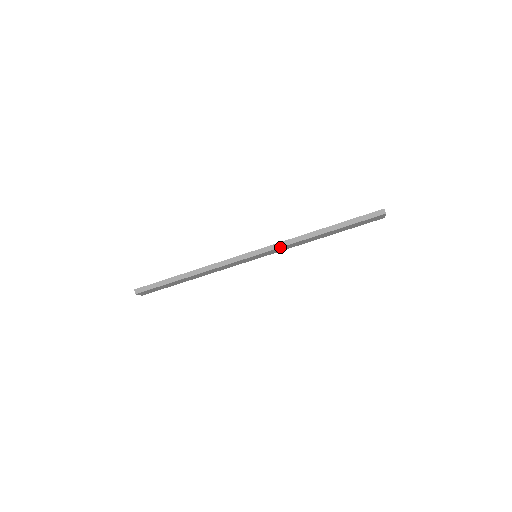
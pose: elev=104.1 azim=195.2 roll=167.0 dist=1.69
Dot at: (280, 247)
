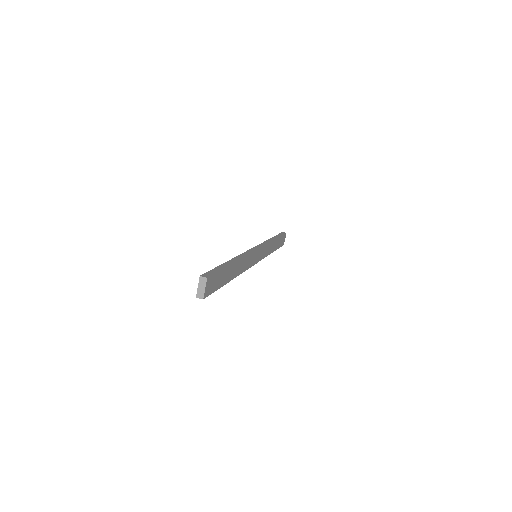
Dot at: (265, 244)
